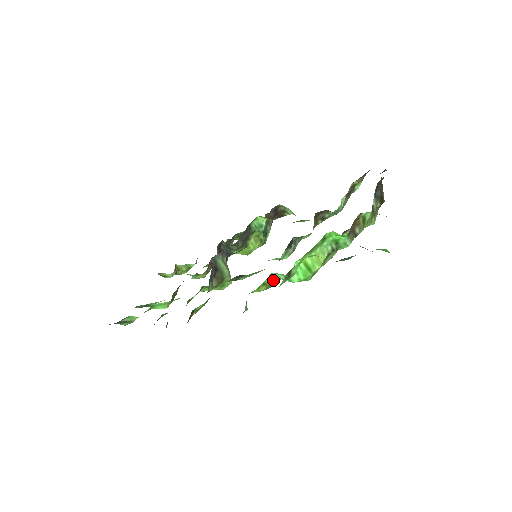
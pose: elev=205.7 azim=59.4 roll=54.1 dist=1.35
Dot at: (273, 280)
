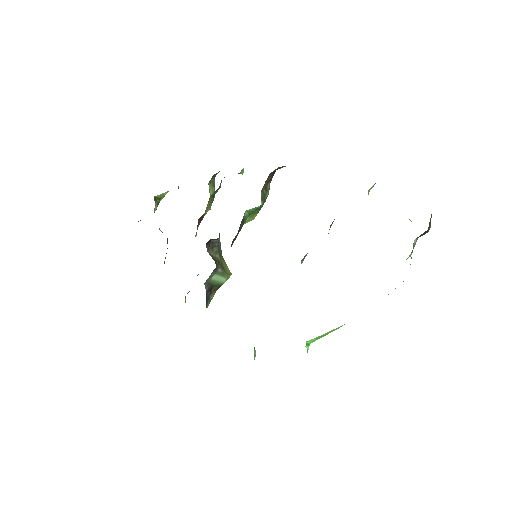
Dot at: occluded
